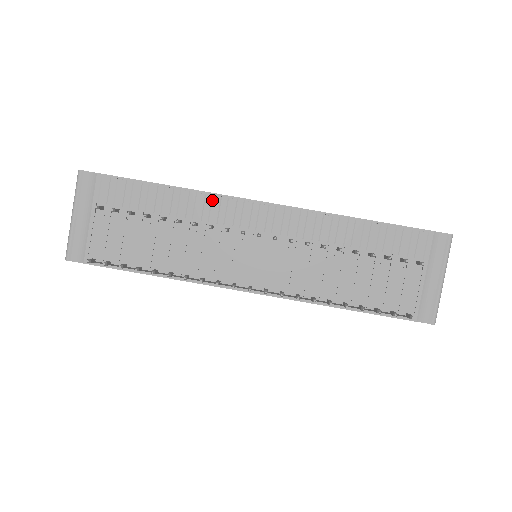
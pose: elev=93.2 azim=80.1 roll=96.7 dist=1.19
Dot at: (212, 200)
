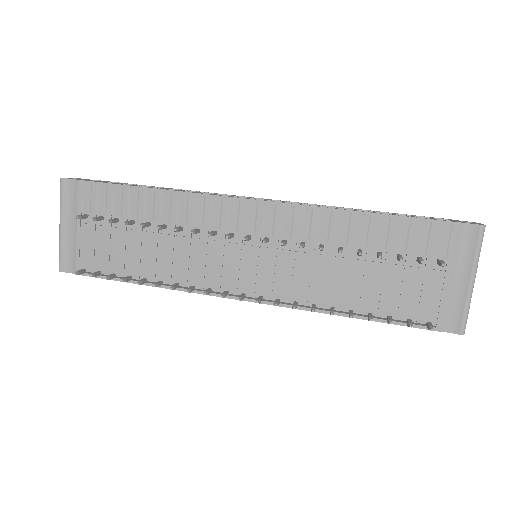
Dot at: (195, 201)
